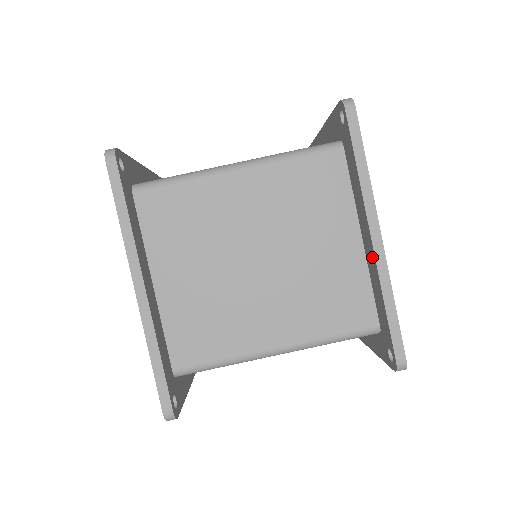
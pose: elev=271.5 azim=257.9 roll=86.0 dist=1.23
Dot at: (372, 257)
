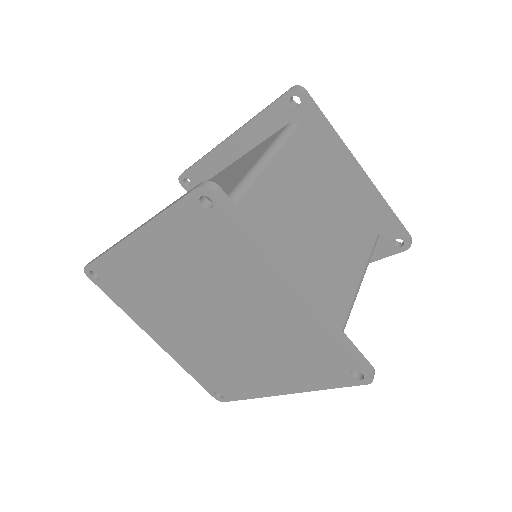
Dot at: (240, 137)
